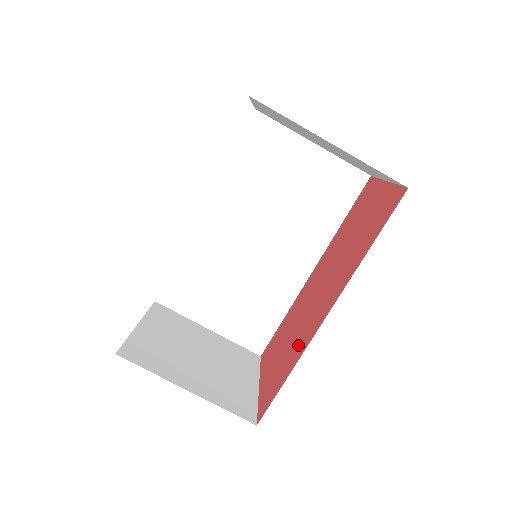
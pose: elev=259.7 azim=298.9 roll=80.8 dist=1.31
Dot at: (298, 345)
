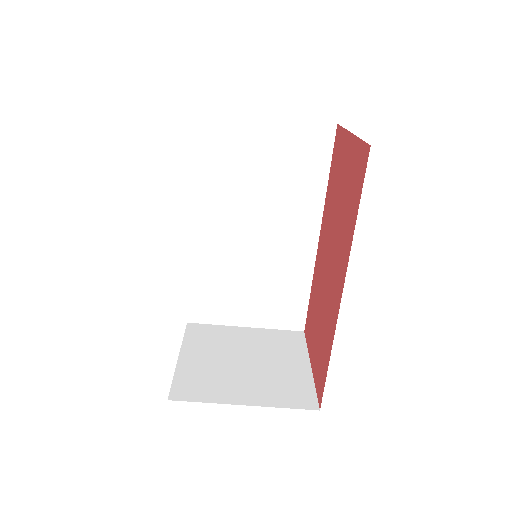
Dot at: (328, 325)
